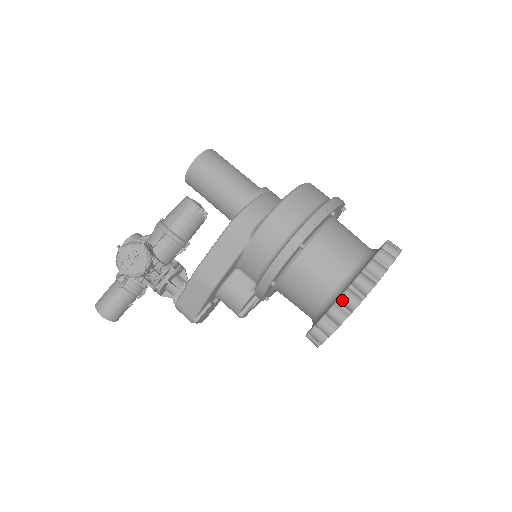
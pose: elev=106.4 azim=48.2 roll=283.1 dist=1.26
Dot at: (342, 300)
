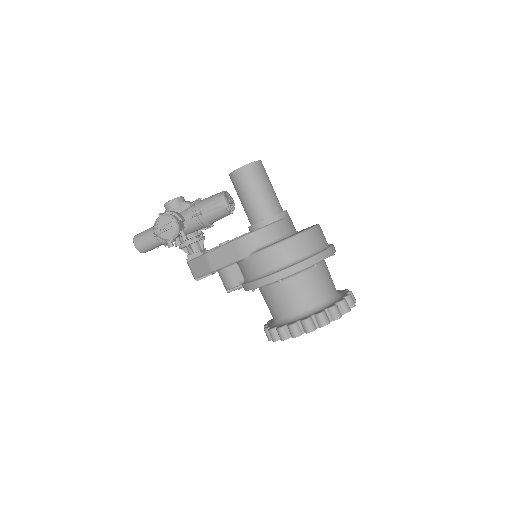
Dot at: (289, 328)
